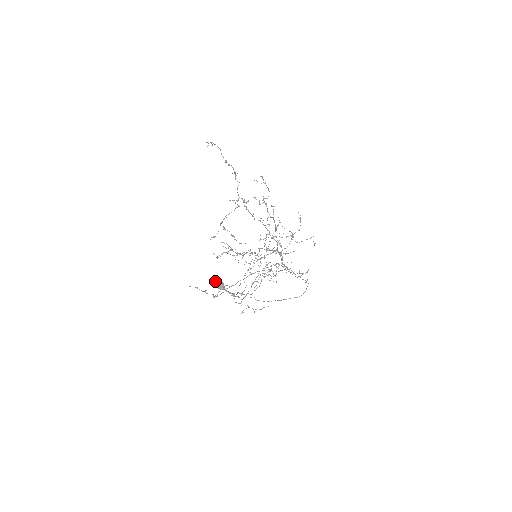
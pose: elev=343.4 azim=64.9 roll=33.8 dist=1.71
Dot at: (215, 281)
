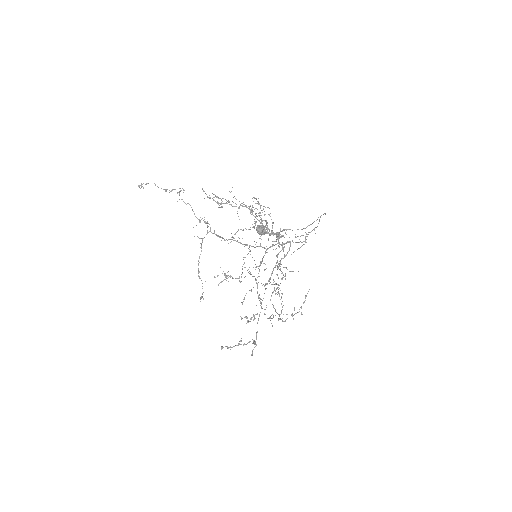
Dot at: (241, 319)
